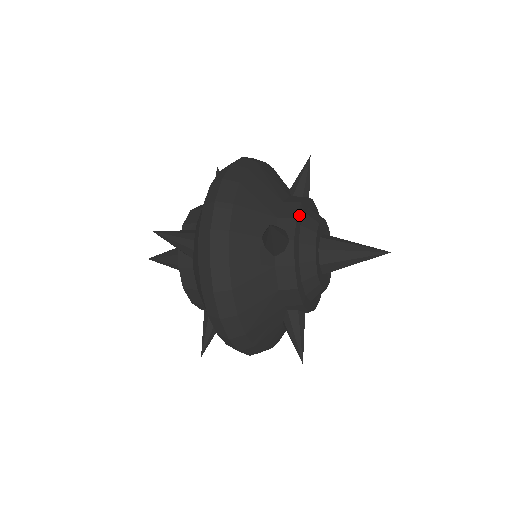
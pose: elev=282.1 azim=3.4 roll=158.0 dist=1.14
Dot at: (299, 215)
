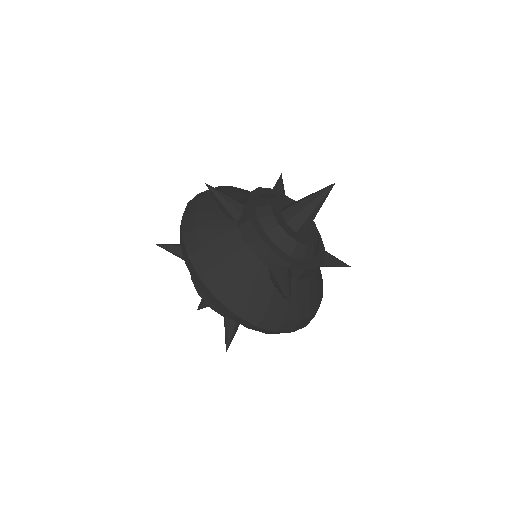
Dot at: (270, 245)
